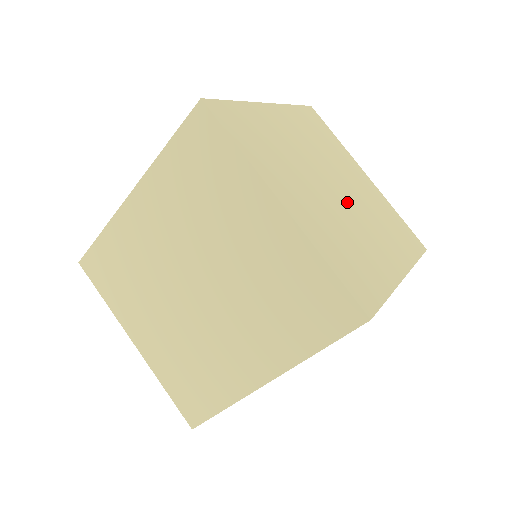
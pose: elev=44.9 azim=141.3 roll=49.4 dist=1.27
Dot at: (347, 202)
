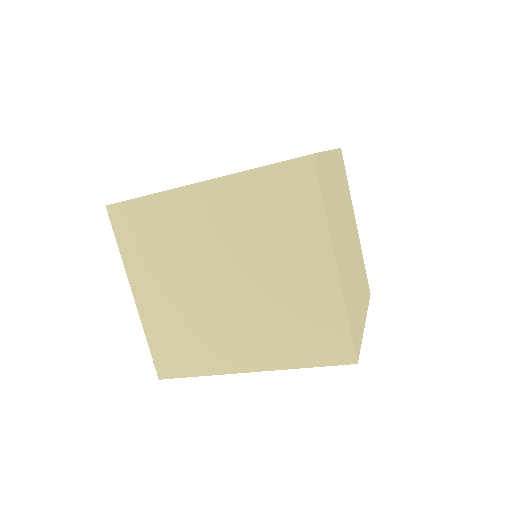
Dot at: (351, 254)
